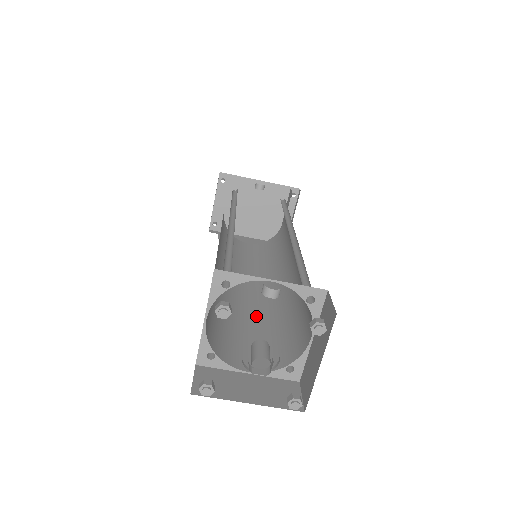
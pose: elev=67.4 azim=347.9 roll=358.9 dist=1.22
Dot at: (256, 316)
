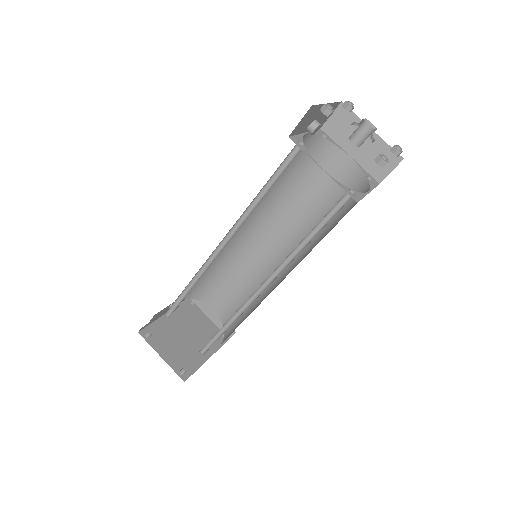
Dot at: (313, 247)
